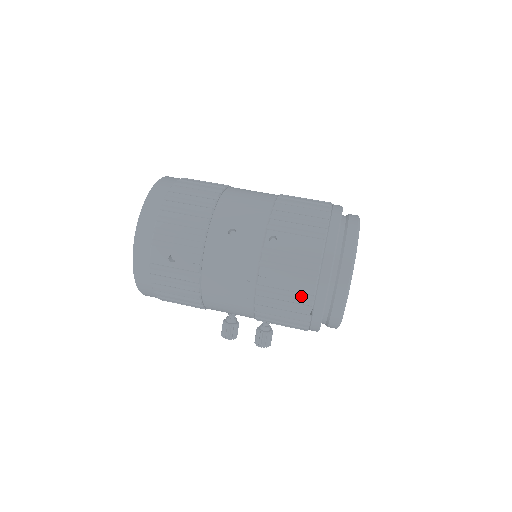
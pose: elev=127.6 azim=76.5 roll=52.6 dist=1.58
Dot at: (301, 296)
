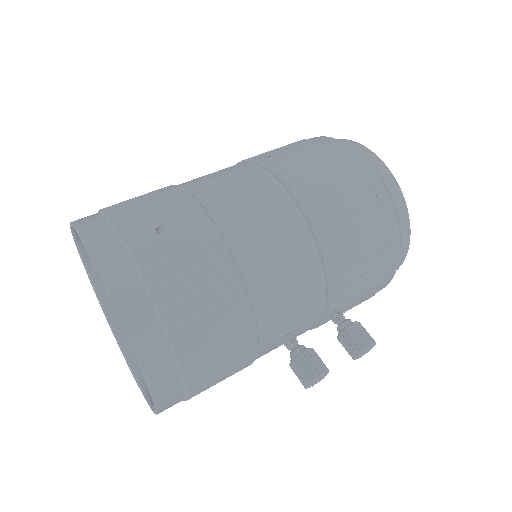
Dot at: (347, 177)
